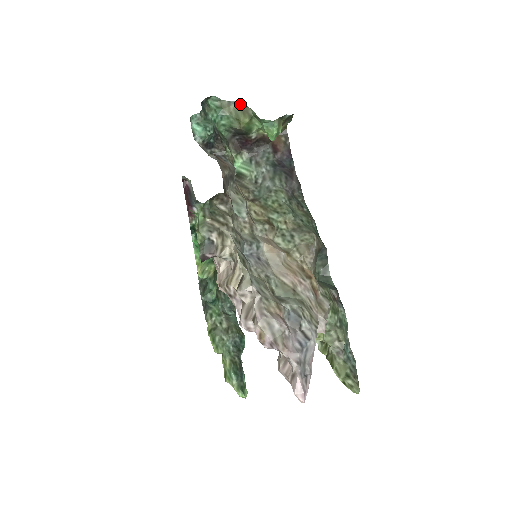
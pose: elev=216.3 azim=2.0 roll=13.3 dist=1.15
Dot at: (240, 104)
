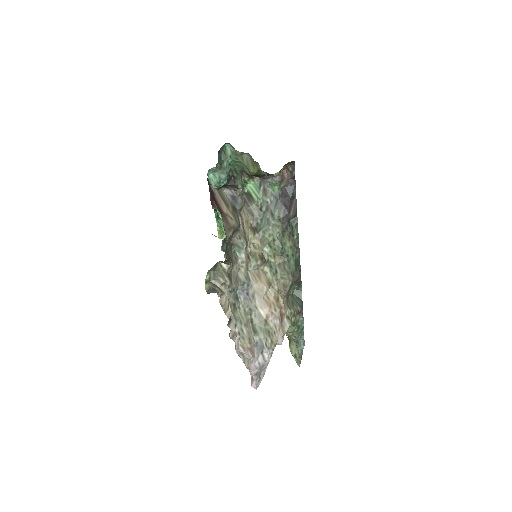
Dot at: (251, 157)
